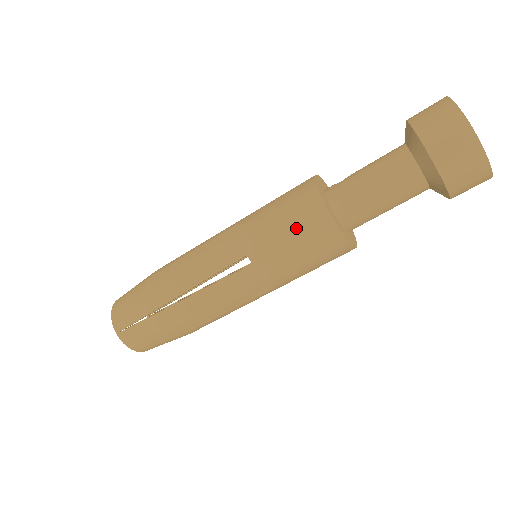
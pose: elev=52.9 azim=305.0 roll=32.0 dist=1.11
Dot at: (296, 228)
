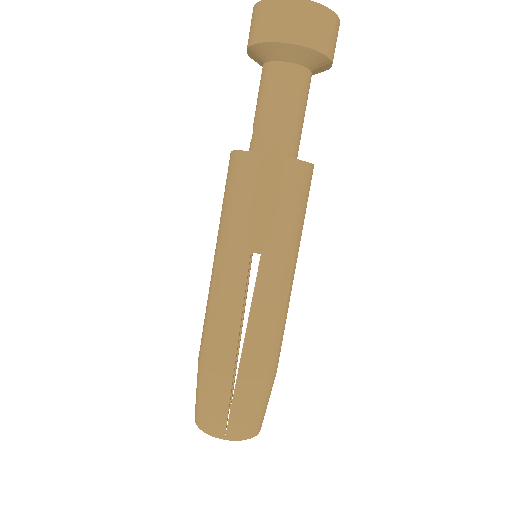
Dot at: (261, 192)
